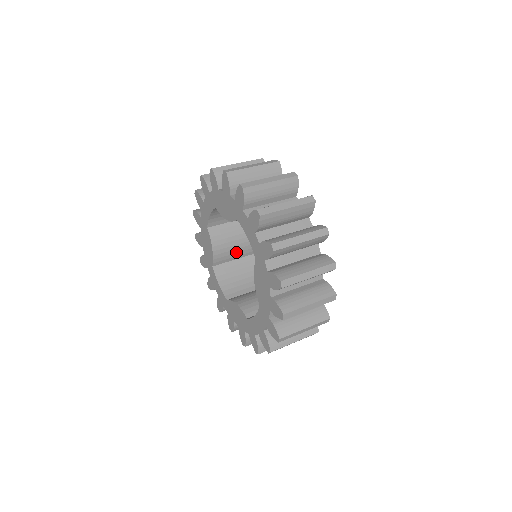
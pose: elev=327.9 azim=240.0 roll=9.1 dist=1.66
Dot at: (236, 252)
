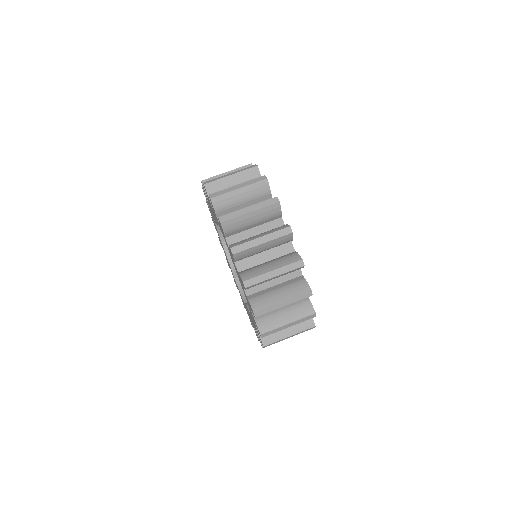
Dot at: occluded
